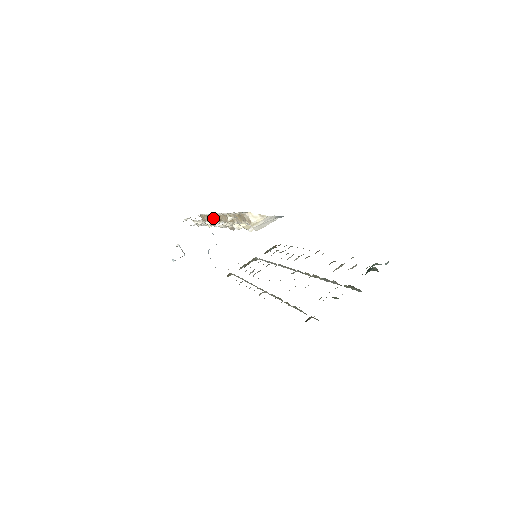
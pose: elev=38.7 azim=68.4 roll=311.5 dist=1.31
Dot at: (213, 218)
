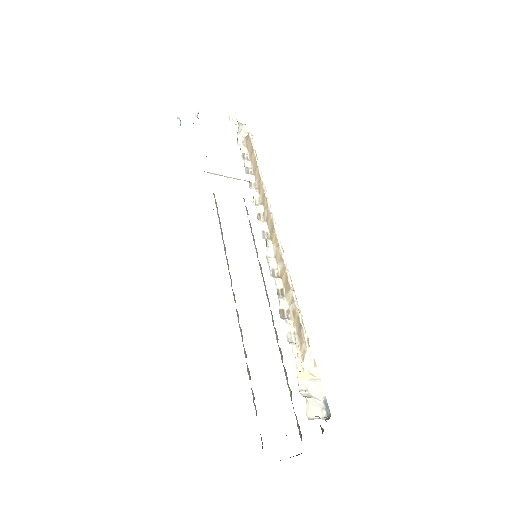
Dot at: (265, 205)
